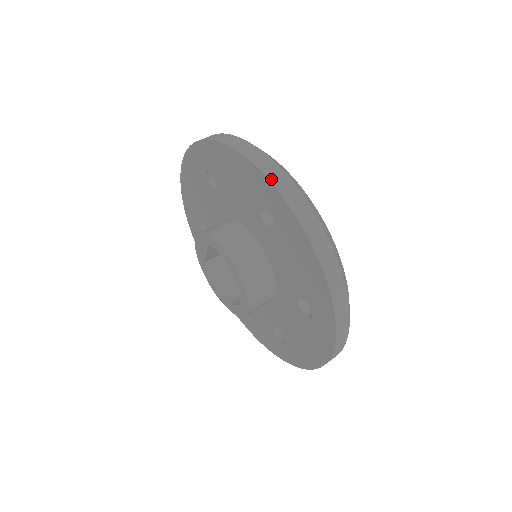
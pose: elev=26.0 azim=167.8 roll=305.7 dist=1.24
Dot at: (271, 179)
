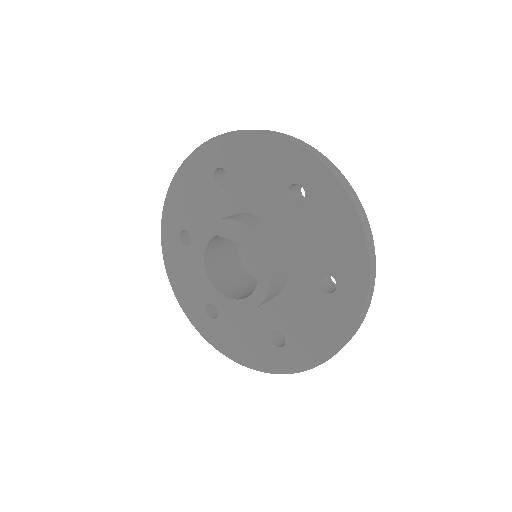
Dot at: (370, 283)
